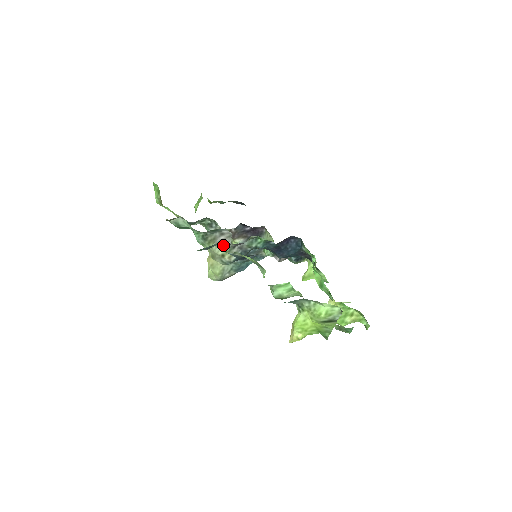
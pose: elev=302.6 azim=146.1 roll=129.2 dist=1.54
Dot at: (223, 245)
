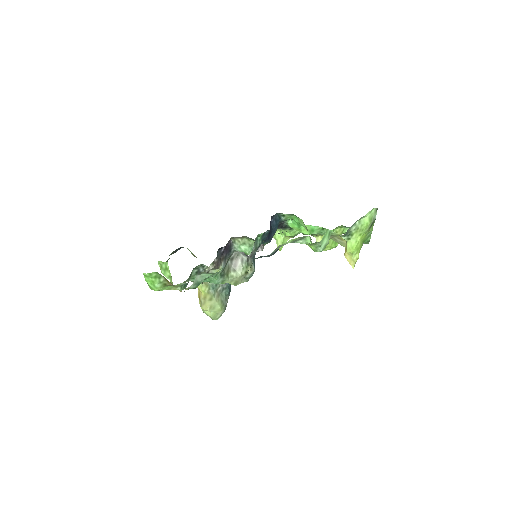
Dot at: (240, 265)
